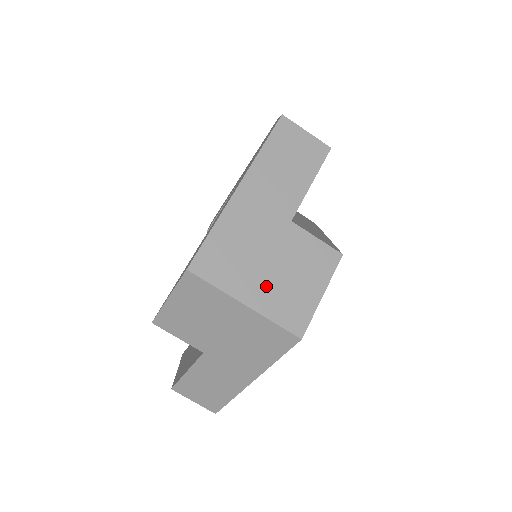
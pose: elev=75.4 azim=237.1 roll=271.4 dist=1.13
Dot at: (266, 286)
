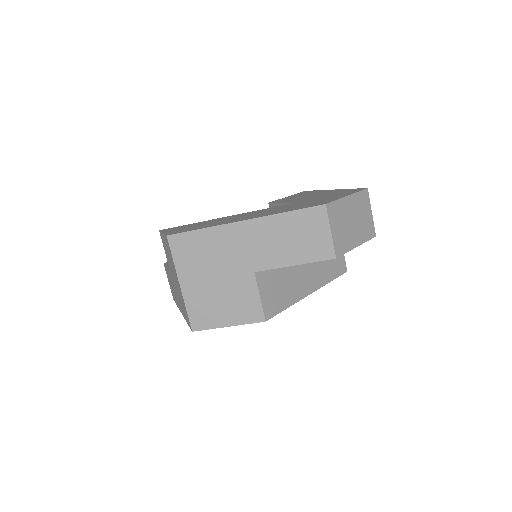
Dot at: (201, 288)
